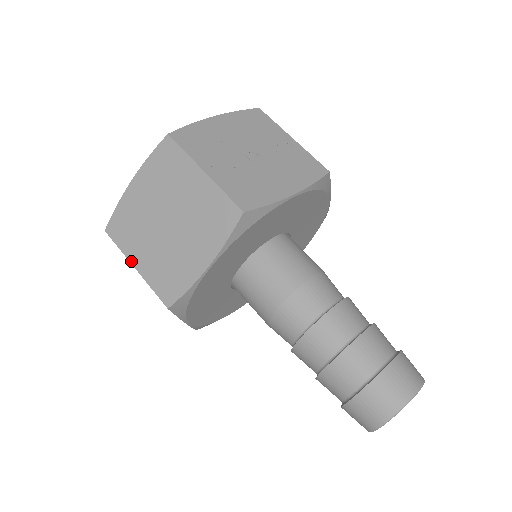
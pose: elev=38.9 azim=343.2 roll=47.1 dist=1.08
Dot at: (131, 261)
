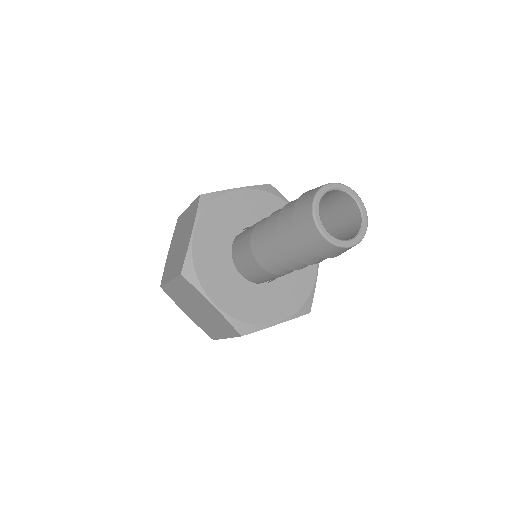
Dot at: (168, 281)
